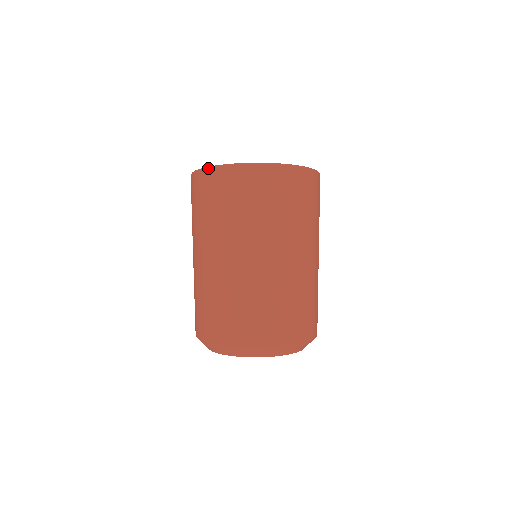
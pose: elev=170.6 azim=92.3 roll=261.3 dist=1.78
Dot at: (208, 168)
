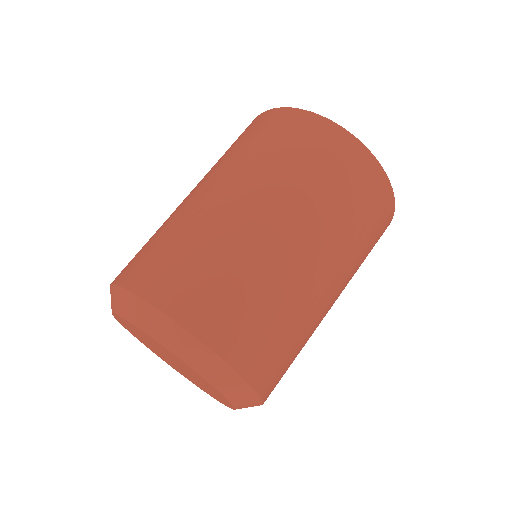
Dot at: occluded
